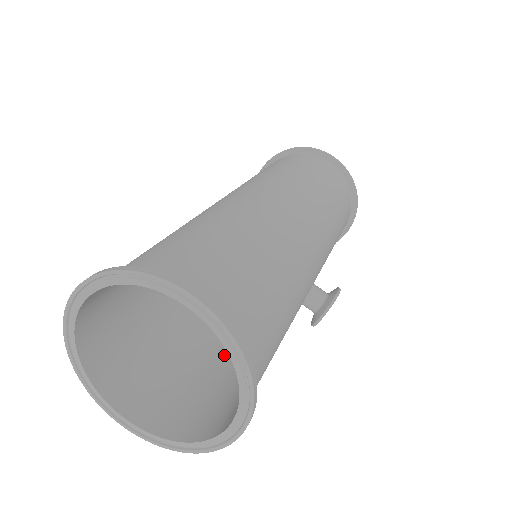
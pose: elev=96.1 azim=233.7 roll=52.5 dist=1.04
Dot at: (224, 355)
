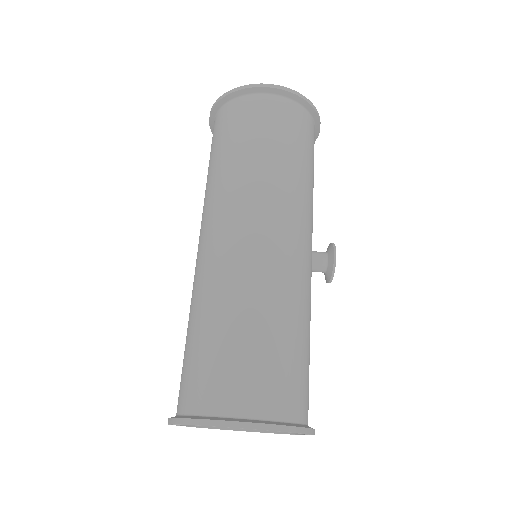
Dot at: occluded
